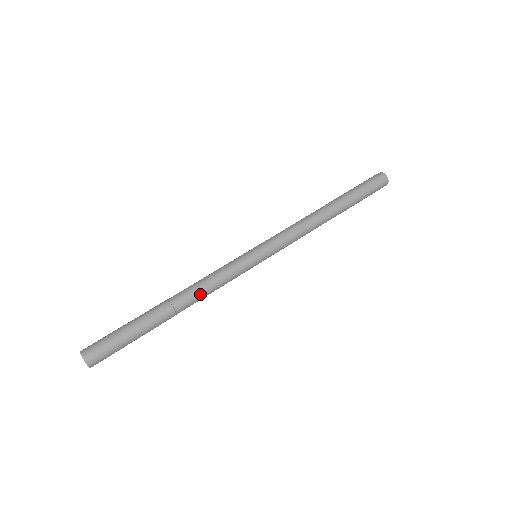
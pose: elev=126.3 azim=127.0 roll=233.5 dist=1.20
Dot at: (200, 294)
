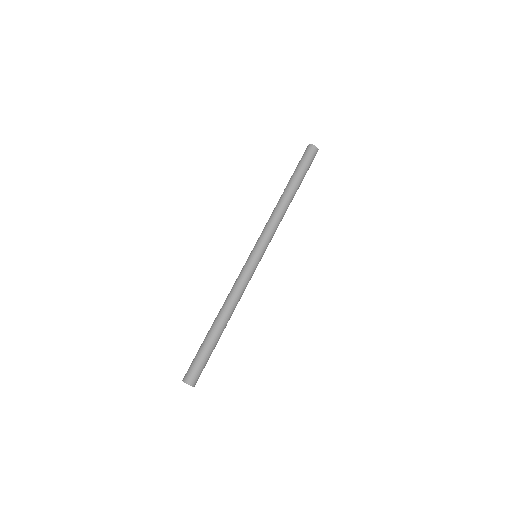
Dot at: (236, 304)
